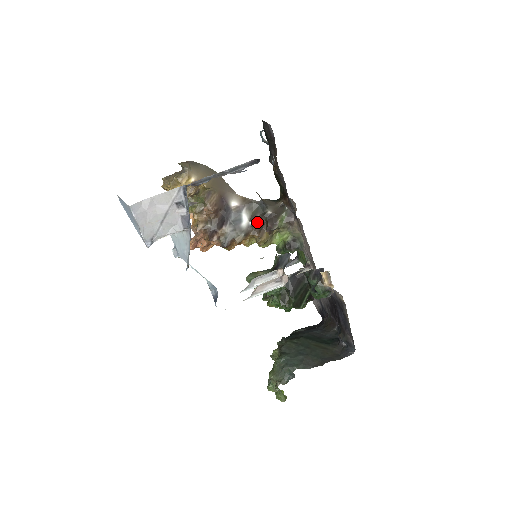
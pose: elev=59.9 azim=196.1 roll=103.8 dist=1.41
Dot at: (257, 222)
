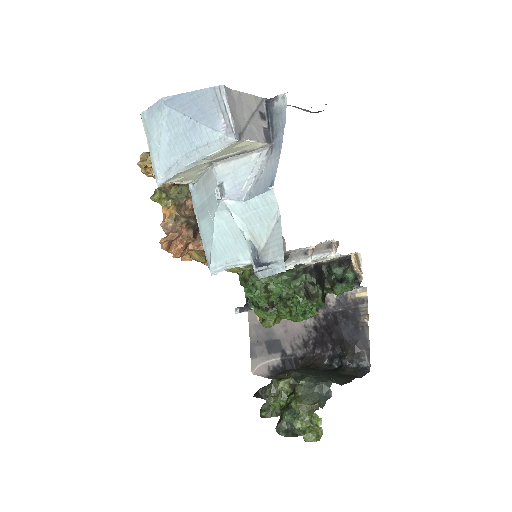
Dot at: occluded
